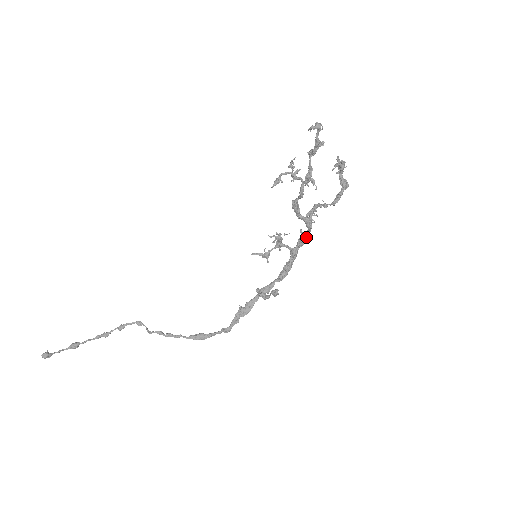
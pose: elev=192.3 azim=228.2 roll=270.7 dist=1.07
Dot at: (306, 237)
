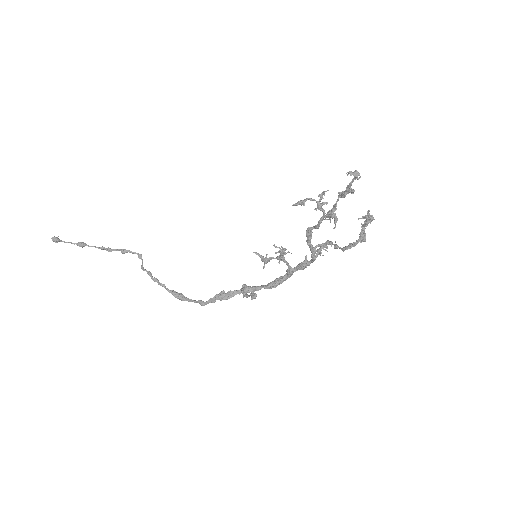
Dot at: (307, 264)
